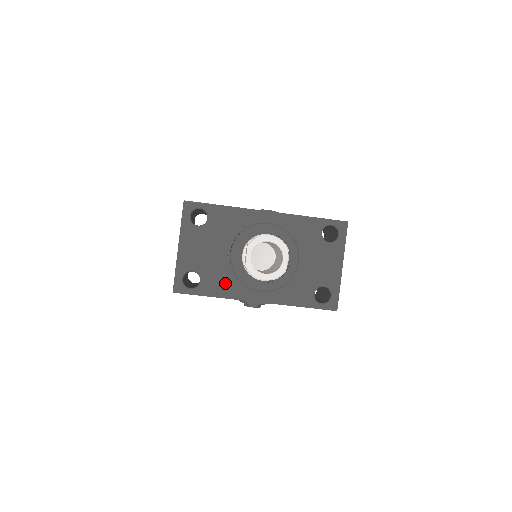
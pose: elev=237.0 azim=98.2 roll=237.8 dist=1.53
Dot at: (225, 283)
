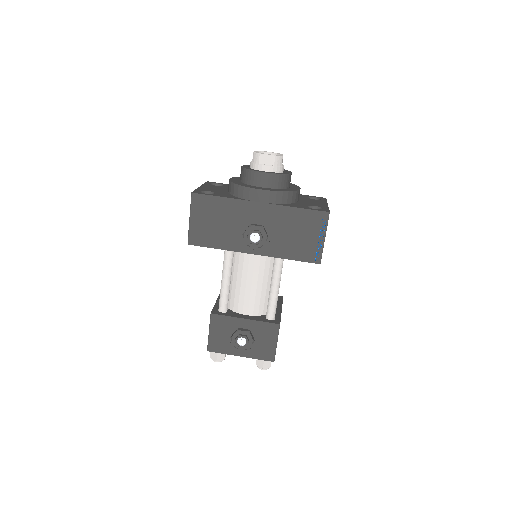
Dot at: (236, 183)
